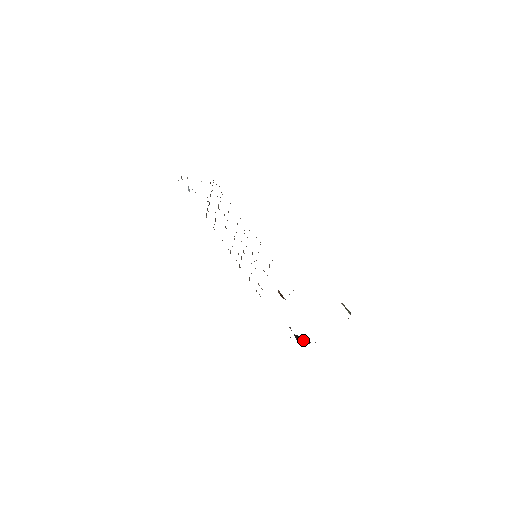
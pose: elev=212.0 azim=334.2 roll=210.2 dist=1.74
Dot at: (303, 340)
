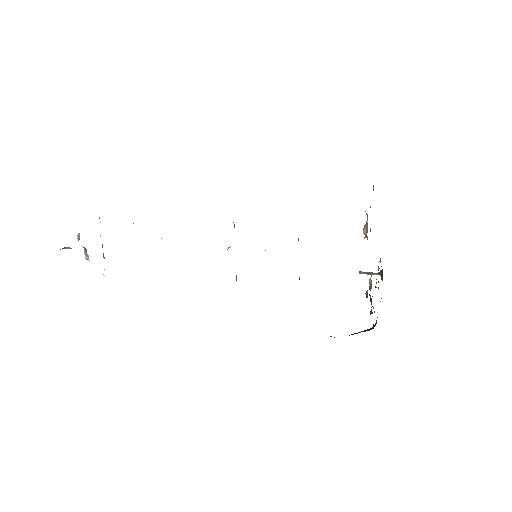
Dot at: occluded
